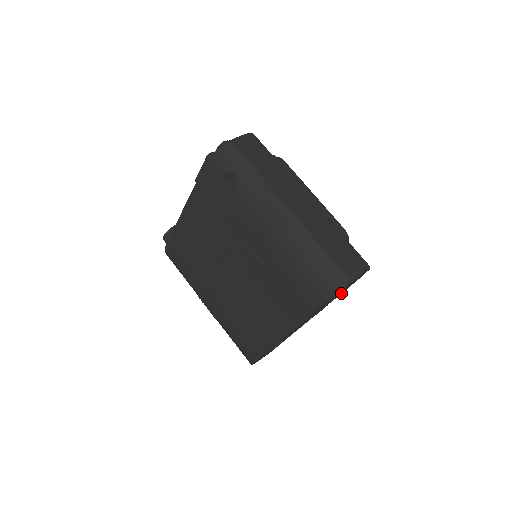
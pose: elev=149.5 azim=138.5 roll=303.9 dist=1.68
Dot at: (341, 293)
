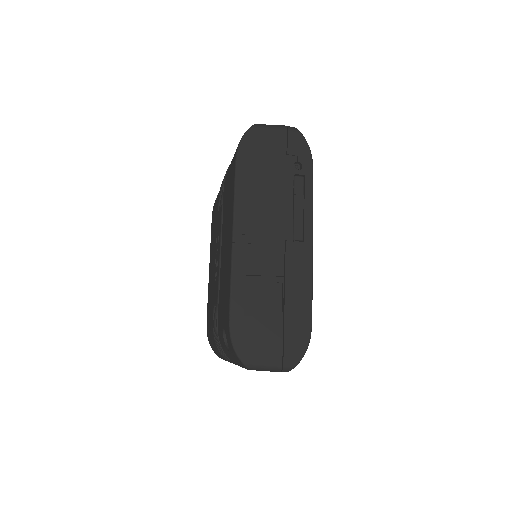
Dot at: (286, 171)
